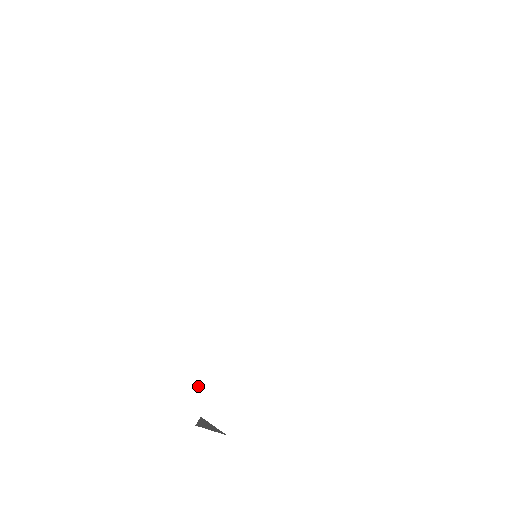
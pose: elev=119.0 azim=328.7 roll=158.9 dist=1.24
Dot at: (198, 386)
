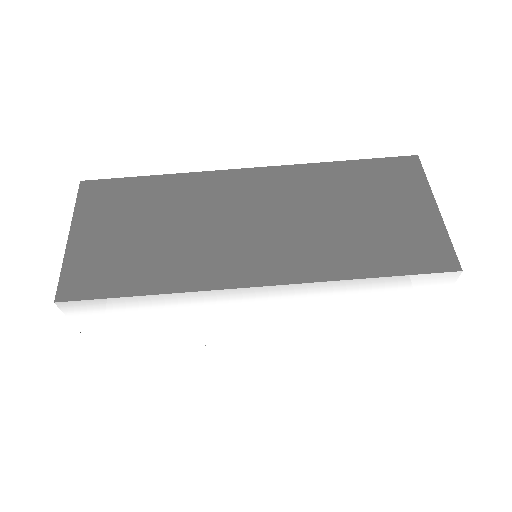
Dot at: (103, 336)
